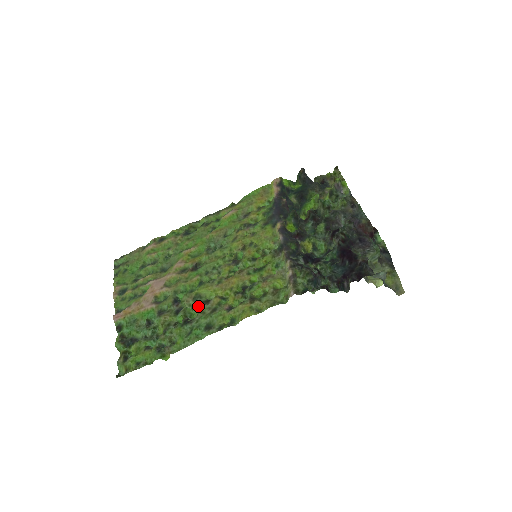
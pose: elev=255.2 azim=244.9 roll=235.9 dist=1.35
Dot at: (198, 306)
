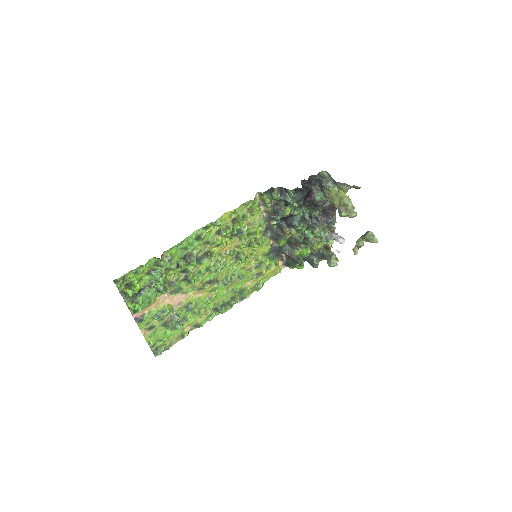
Dot at: (198, 256)
